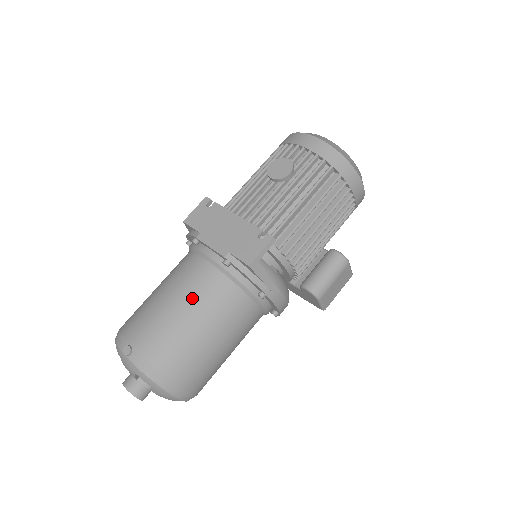
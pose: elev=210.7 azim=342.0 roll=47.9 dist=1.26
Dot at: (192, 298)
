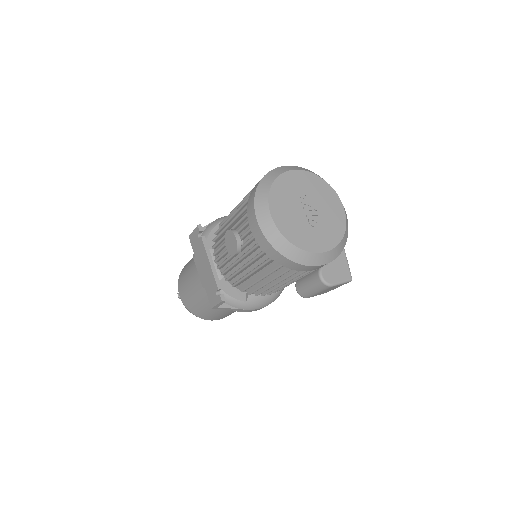
Dot at: (198, 292)
